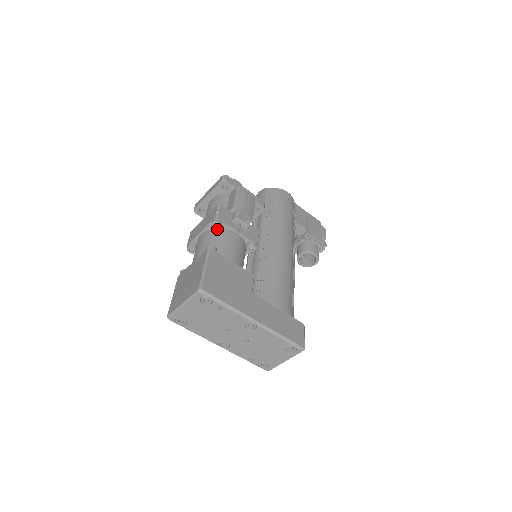
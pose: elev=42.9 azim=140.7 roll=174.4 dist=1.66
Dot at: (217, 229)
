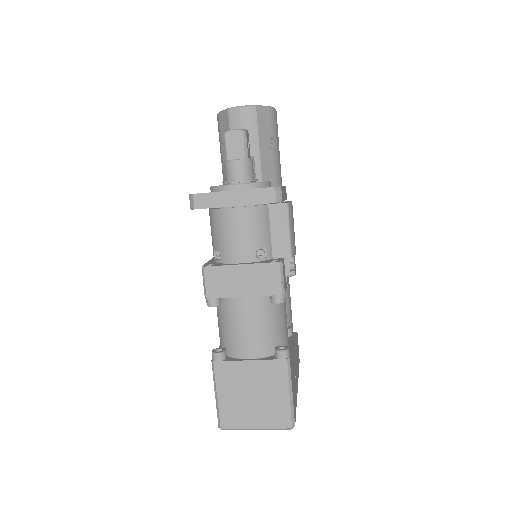
Dot at: occluded
